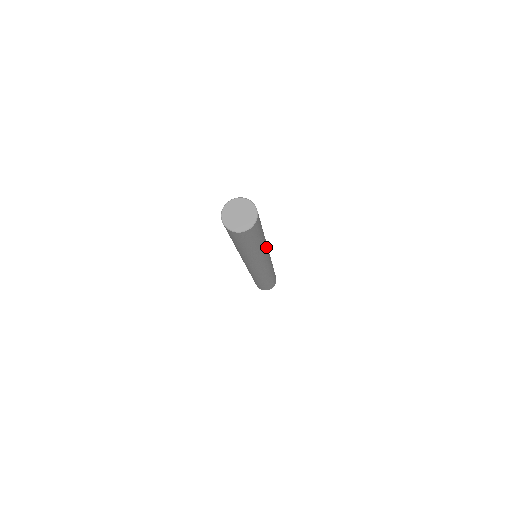
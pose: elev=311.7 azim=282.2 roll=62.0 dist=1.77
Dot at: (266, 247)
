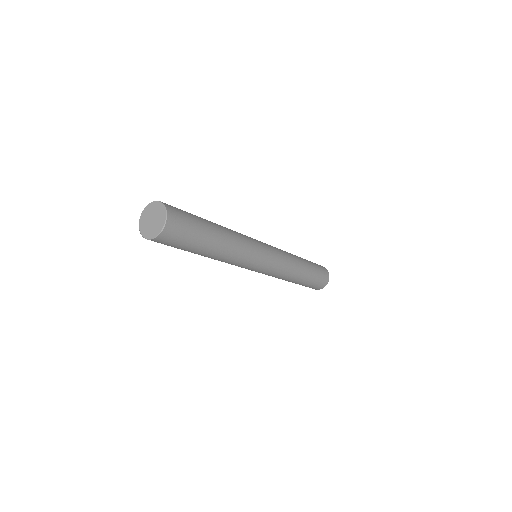
Dot at: (242, 245)
